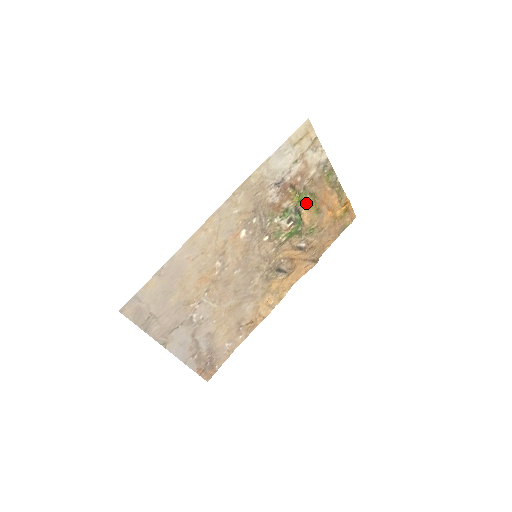
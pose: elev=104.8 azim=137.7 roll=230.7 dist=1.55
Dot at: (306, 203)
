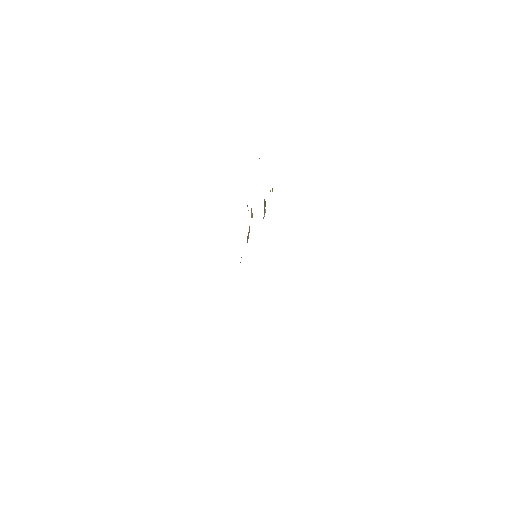
Dot at: occluded
